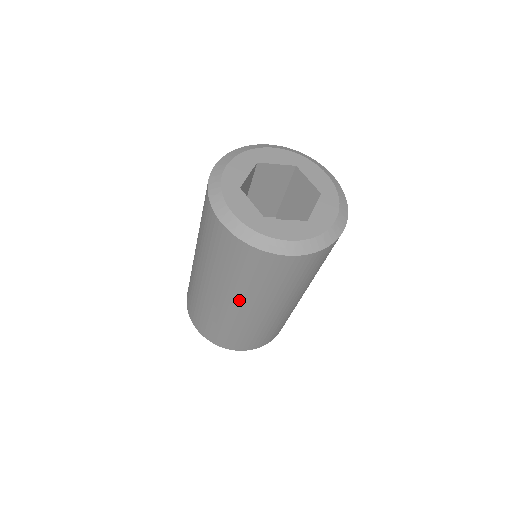
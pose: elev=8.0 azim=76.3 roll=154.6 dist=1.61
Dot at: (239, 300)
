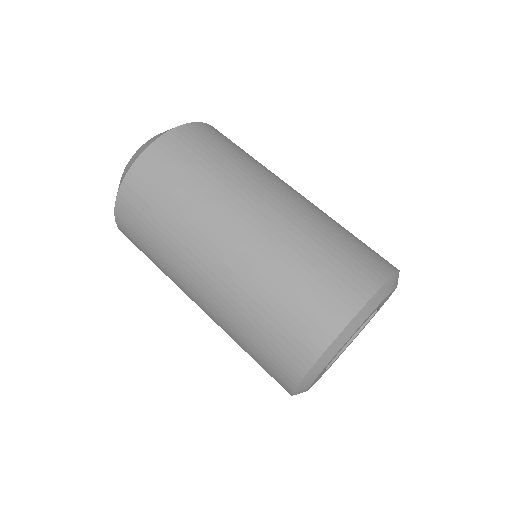
Dot at: occluded
